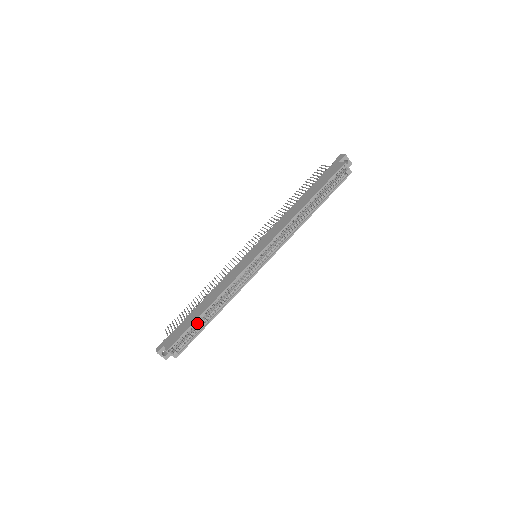
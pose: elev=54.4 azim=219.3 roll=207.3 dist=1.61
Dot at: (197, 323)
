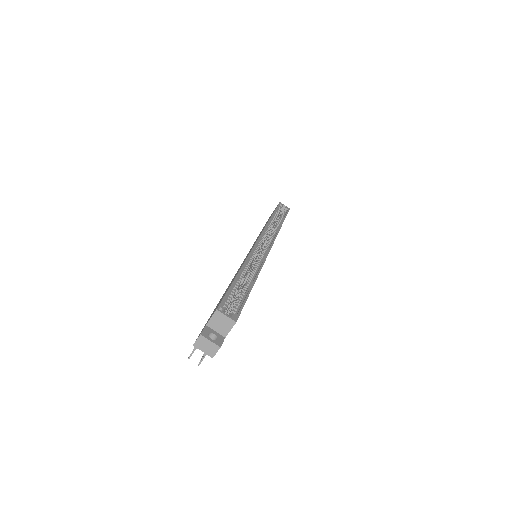
Dot at: (237, 287)
